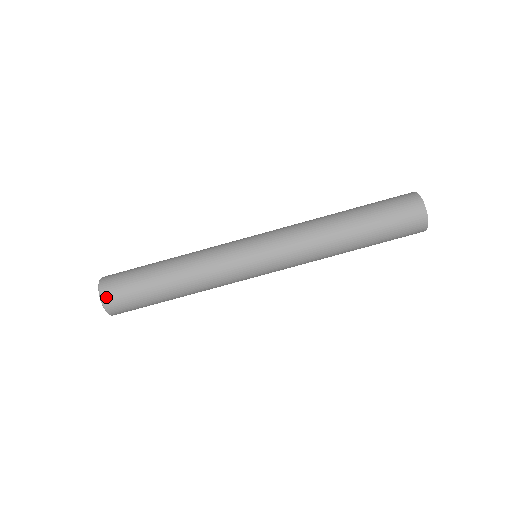
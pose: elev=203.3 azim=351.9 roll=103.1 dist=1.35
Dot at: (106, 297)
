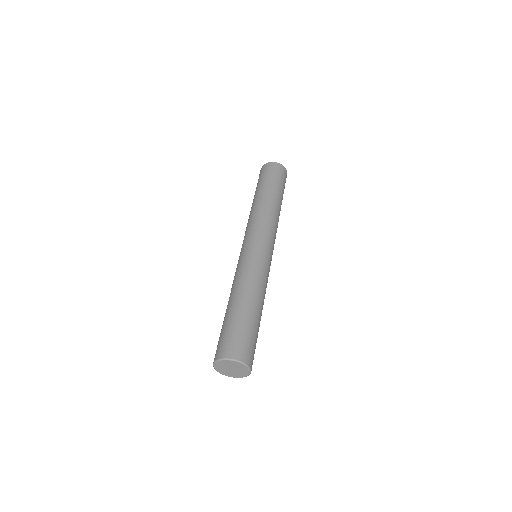
Dot at: (220, 354)
